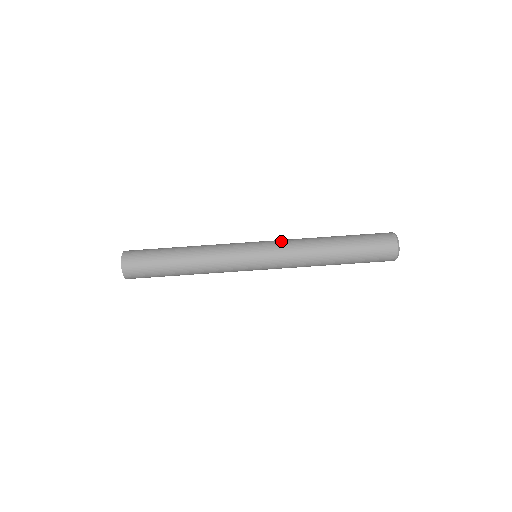
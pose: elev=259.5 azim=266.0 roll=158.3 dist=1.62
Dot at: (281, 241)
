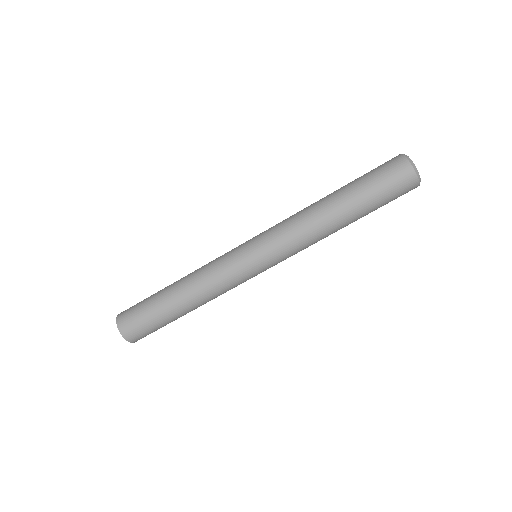
Dot at: occluded
